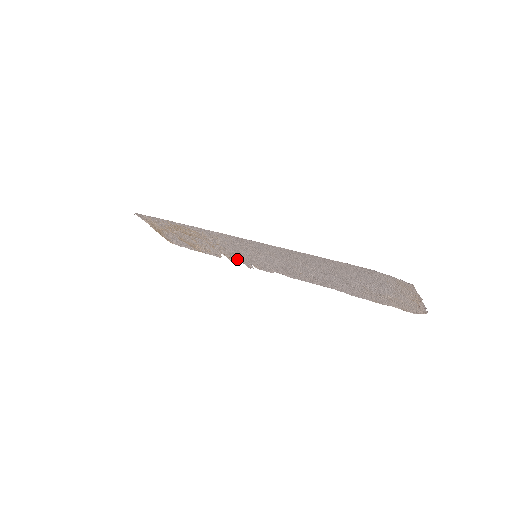
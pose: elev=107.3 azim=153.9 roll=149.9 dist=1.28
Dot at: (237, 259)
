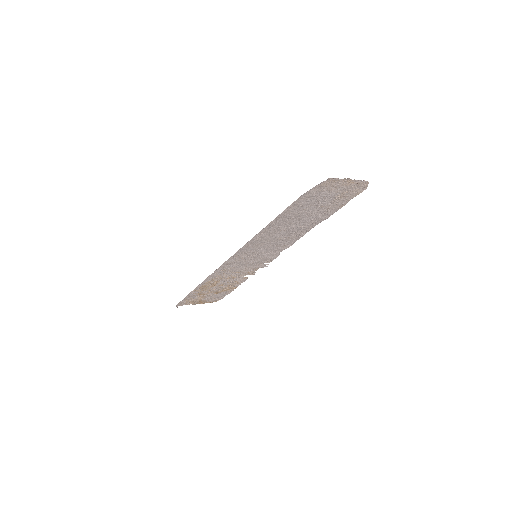
Dot at: (254, 269)
